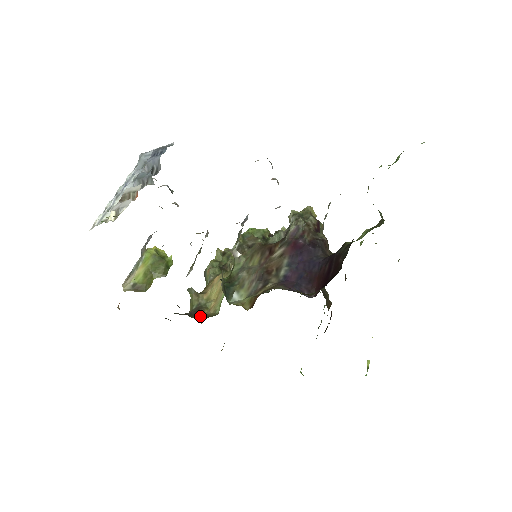
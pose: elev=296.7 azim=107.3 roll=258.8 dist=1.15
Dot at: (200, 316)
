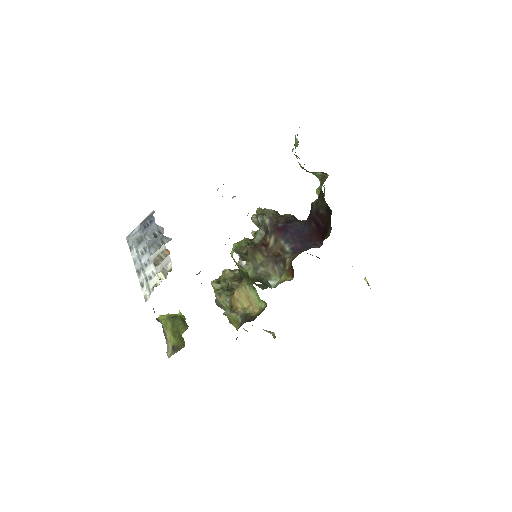
Dot at: (253, 318)
